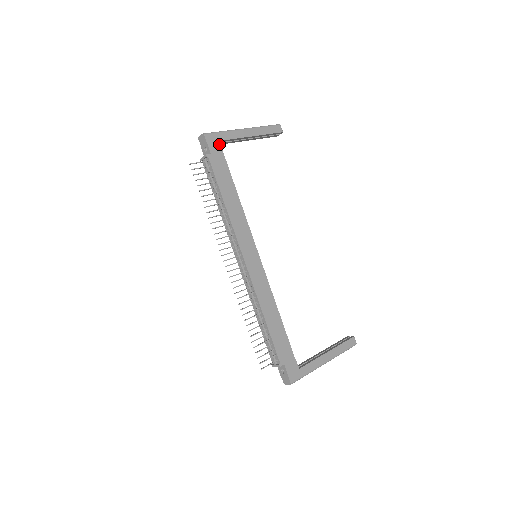
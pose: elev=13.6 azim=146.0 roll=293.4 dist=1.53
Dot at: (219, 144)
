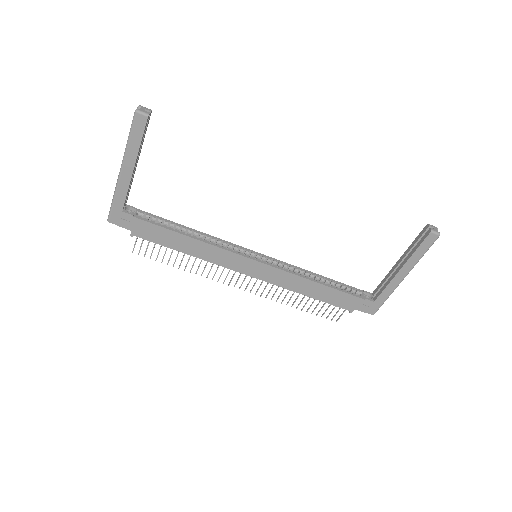
Dot at: (125, 214)
